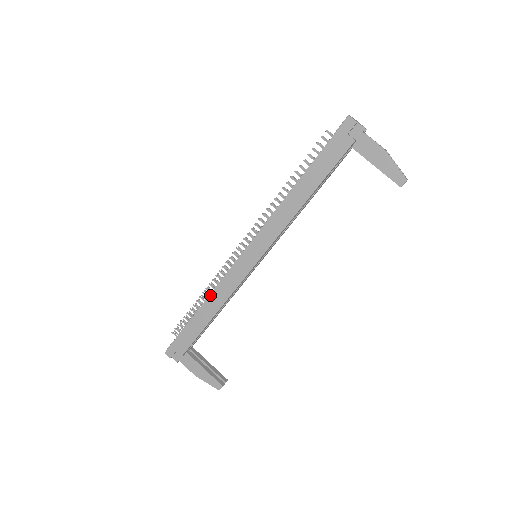
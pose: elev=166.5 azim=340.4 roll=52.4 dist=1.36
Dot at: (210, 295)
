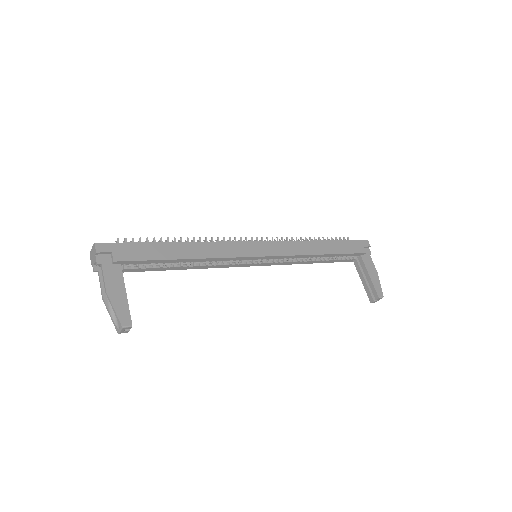
Dot at: (201, 242)
